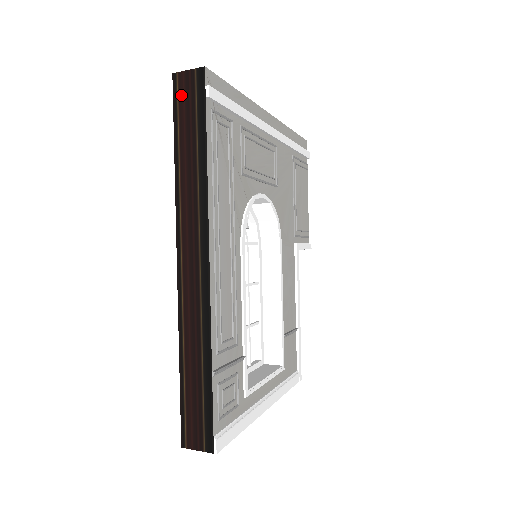
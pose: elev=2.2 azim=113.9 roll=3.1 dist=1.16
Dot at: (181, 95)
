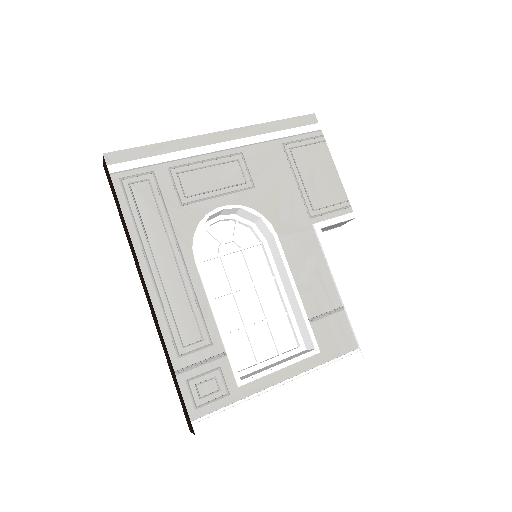
Dot at: (108, 178)
